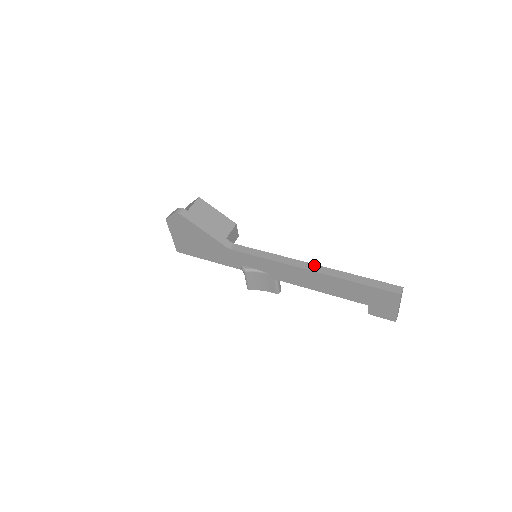
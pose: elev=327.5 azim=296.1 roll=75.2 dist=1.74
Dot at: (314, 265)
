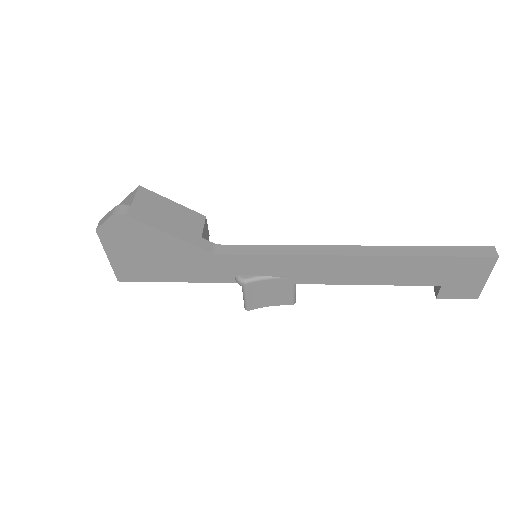
Dot at: (357, 247)
